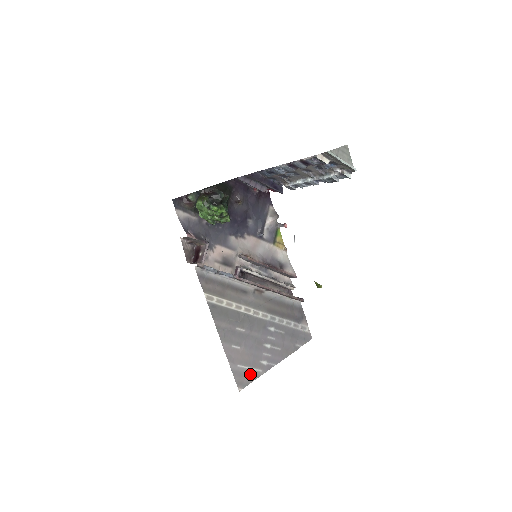
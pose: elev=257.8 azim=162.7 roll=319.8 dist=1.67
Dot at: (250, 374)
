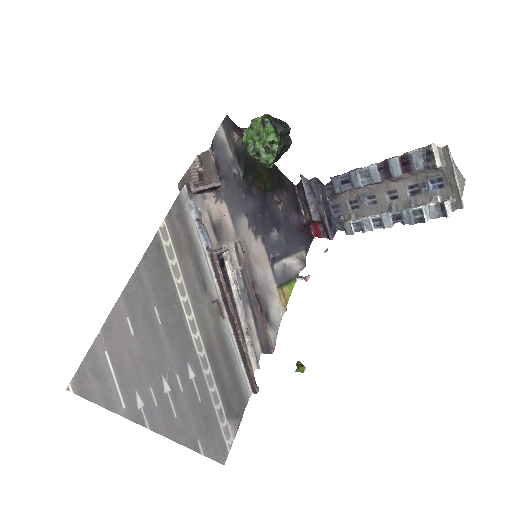
Dot at: (107, 388)
